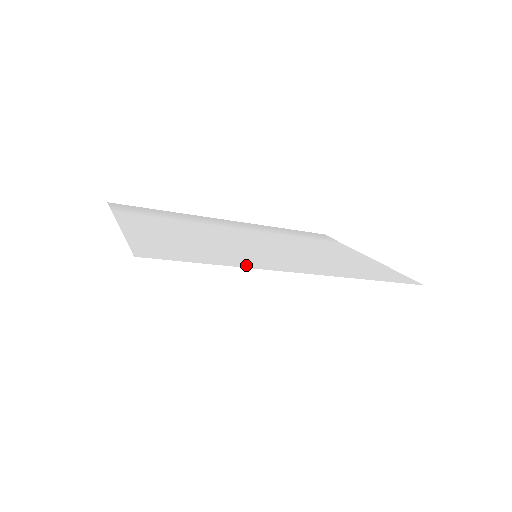
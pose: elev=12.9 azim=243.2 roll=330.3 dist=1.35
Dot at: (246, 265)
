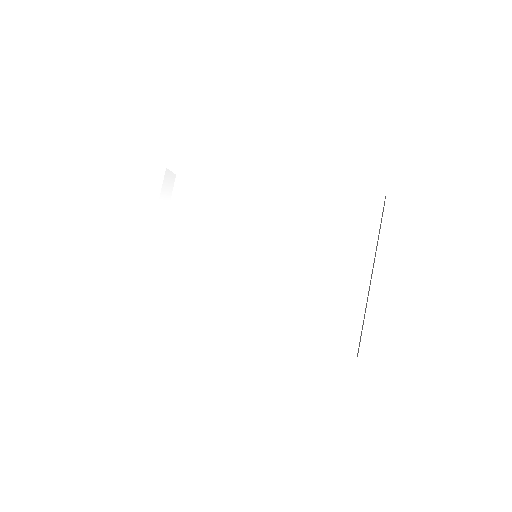
Dot at: (199, 317)
